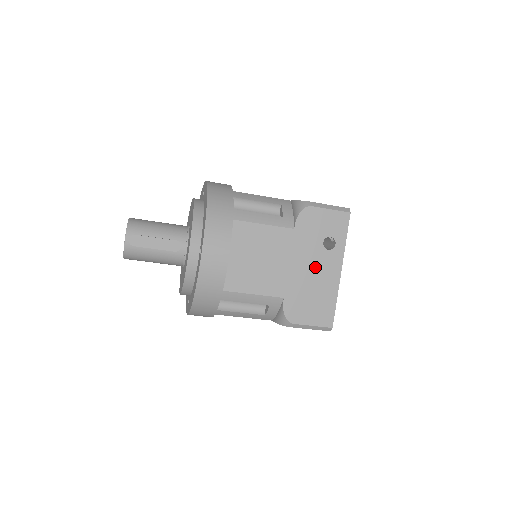
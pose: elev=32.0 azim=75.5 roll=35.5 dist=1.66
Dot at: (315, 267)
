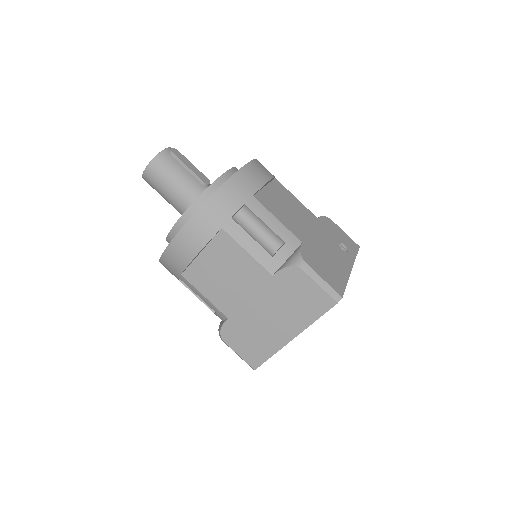
Dot at: (331, 249)
